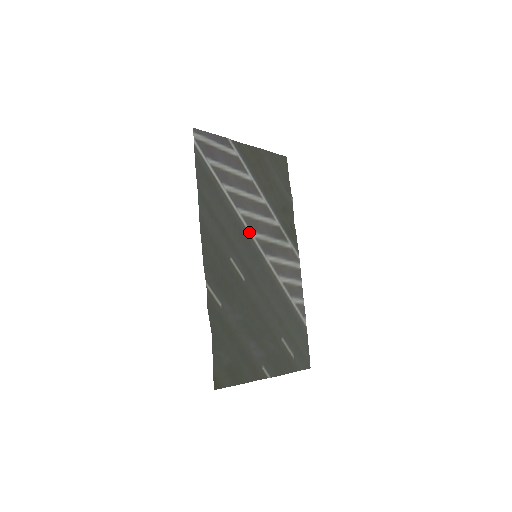
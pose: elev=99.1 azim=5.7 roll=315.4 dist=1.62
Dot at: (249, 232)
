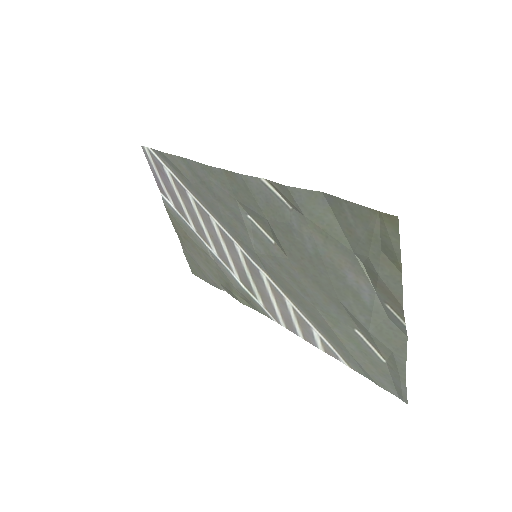
Dot at: (233, 239)
